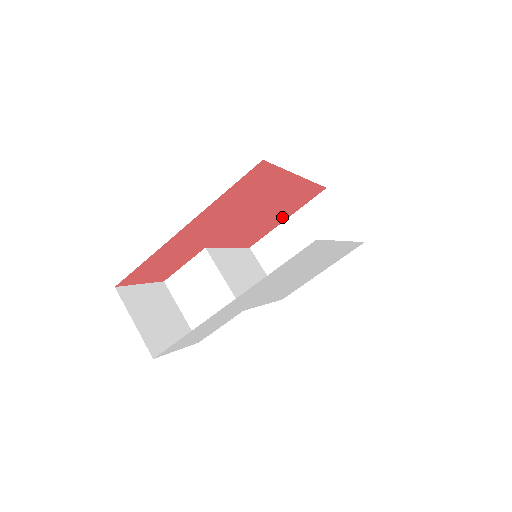
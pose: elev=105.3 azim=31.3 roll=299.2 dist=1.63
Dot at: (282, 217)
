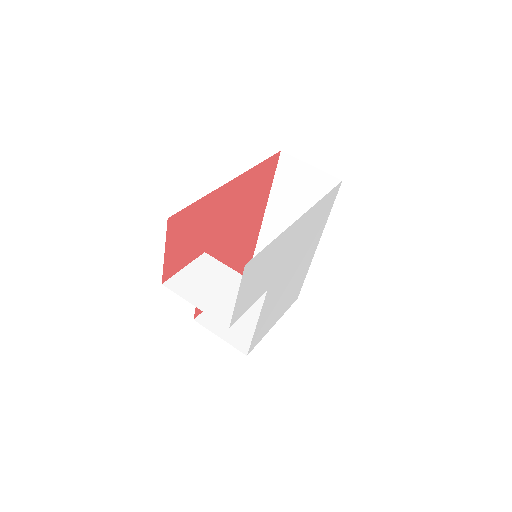
Dot at: occluded
